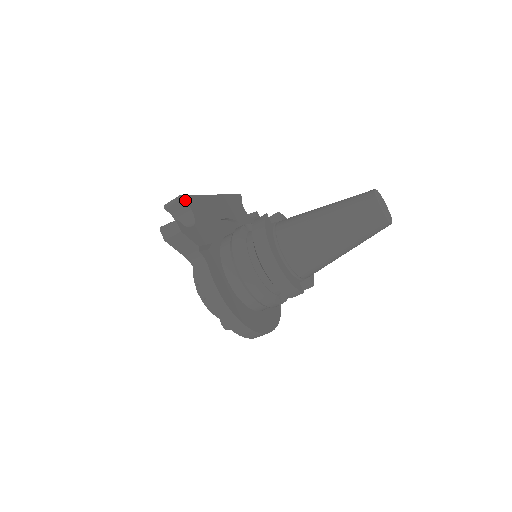
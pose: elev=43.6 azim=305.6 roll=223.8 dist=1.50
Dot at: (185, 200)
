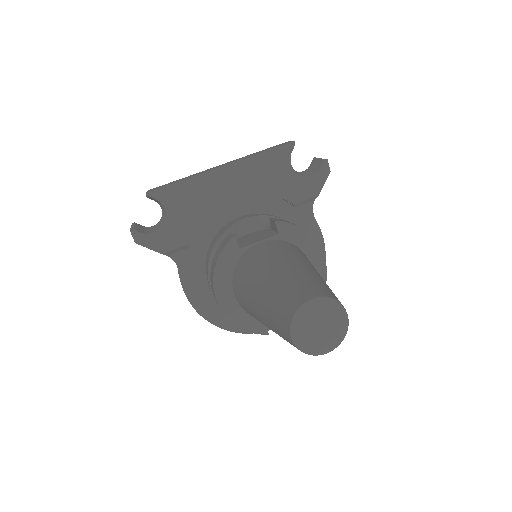
Dot at: (156, 196)
